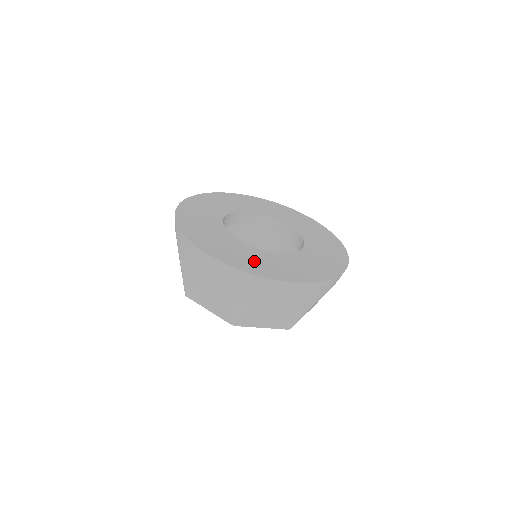
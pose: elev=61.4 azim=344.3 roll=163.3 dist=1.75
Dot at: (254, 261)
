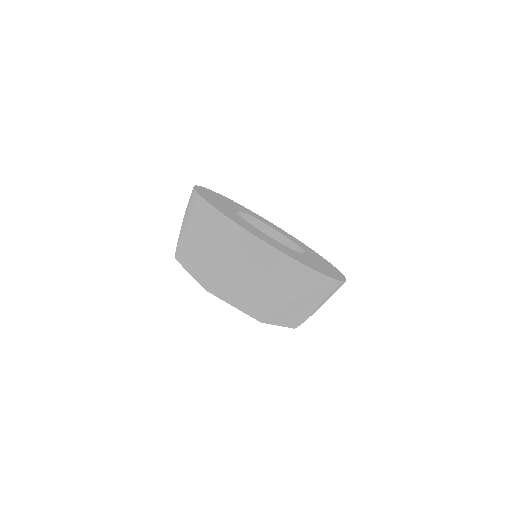
Dot at: (298, 257)
